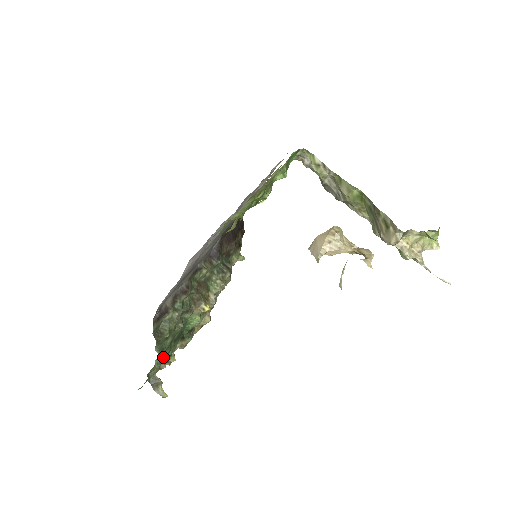
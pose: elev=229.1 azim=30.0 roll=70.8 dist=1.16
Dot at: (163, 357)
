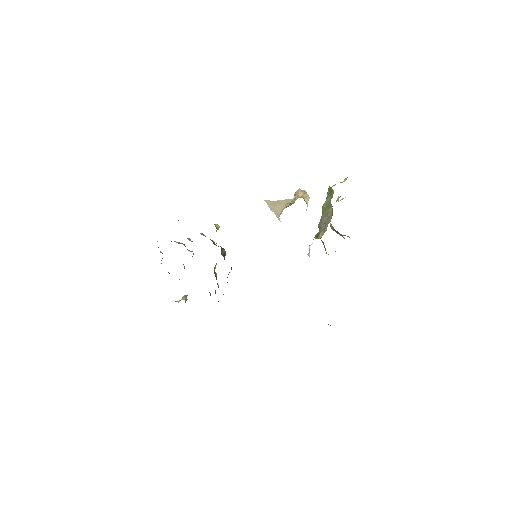
Dot at: occluded
